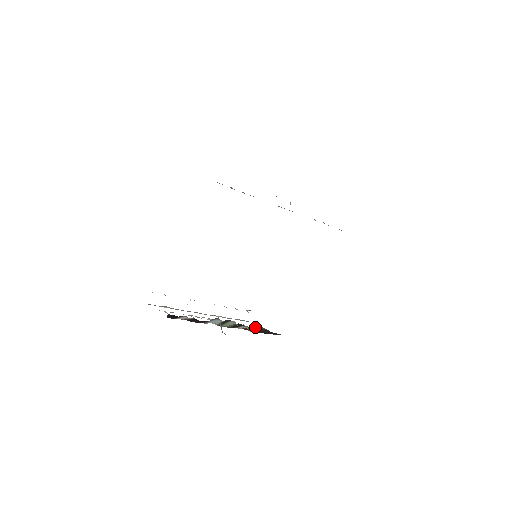
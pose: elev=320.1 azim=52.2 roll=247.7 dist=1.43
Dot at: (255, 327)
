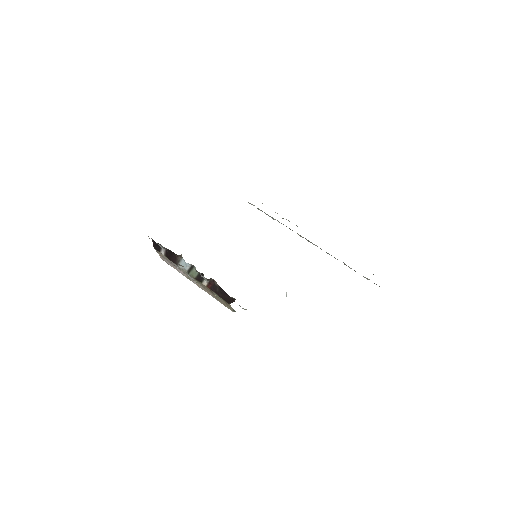
Dot at: (214, 284)
